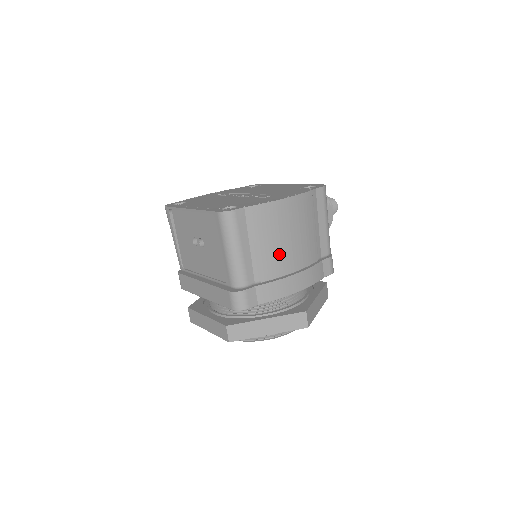
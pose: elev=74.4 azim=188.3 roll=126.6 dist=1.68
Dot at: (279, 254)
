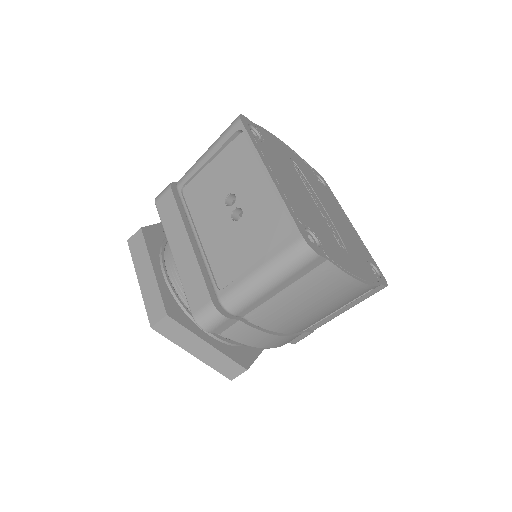
Dot at: (292, 314)
